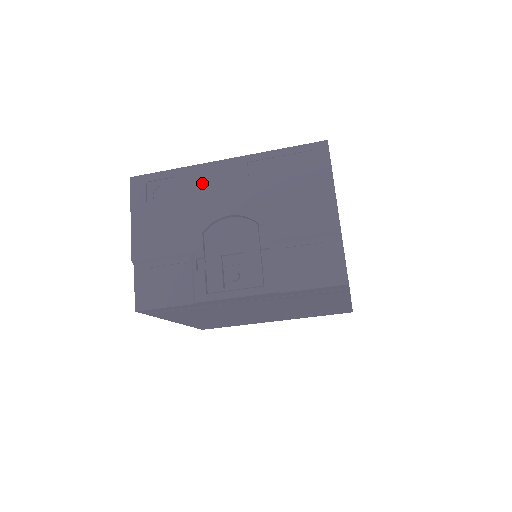
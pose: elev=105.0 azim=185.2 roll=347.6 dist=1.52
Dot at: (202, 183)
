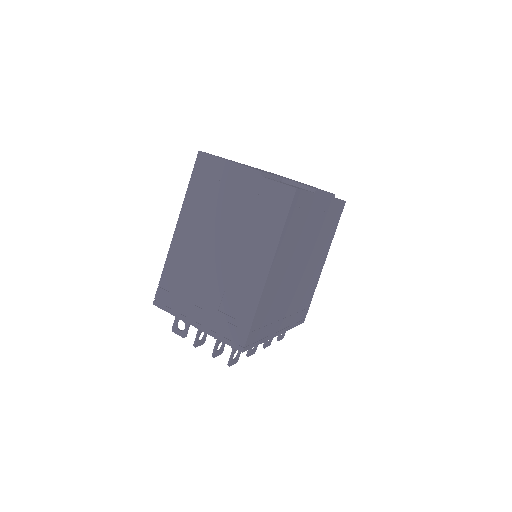
Dot at: (243, 164)
